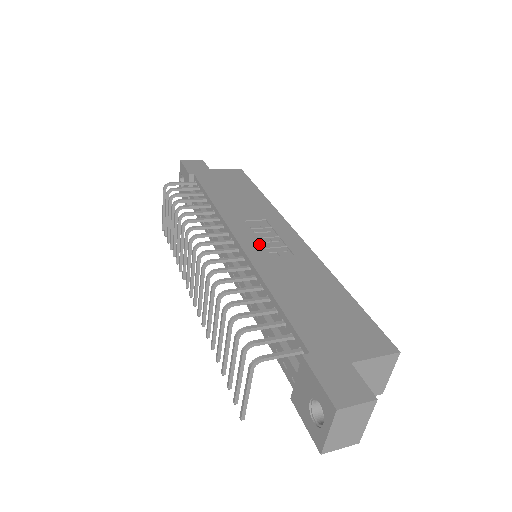
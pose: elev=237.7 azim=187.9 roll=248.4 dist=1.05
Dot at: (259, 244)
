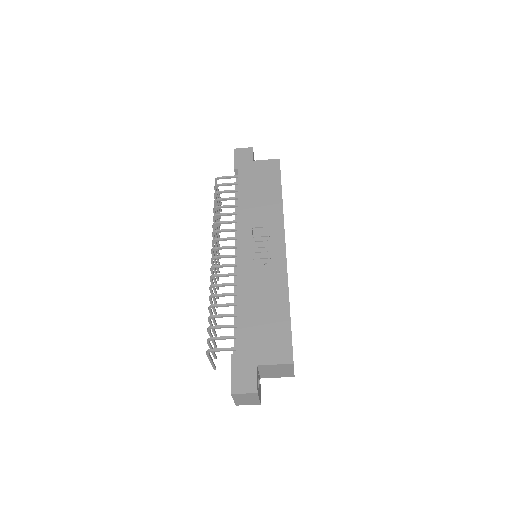
Dot at: (251, 255)
